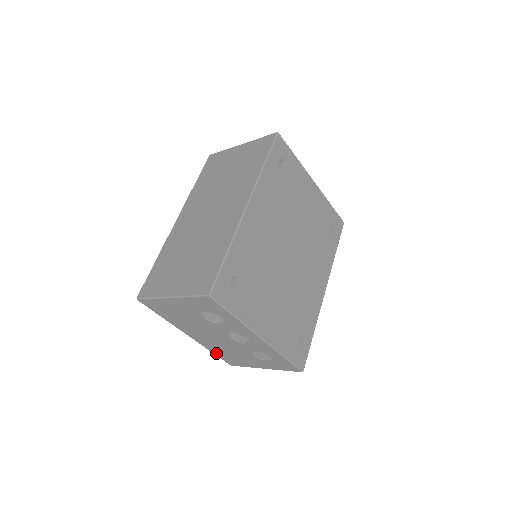
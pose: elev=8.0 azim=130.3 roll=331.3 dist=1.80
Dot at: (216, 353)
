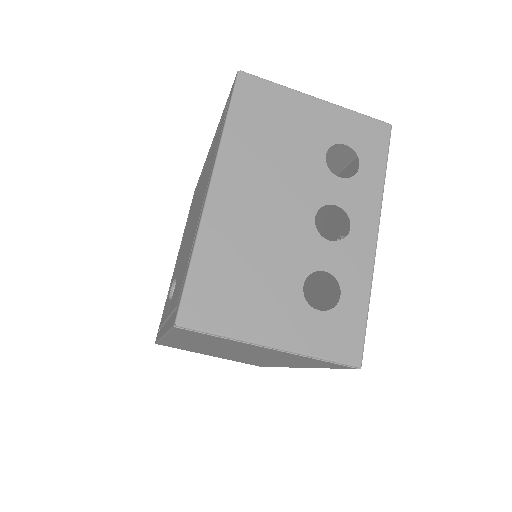
Dot at: (202, 262)
